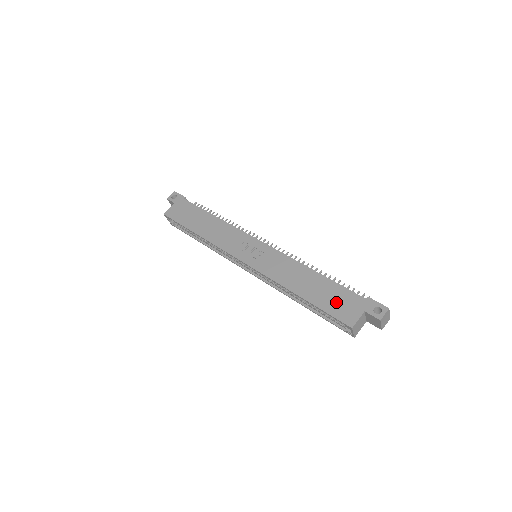
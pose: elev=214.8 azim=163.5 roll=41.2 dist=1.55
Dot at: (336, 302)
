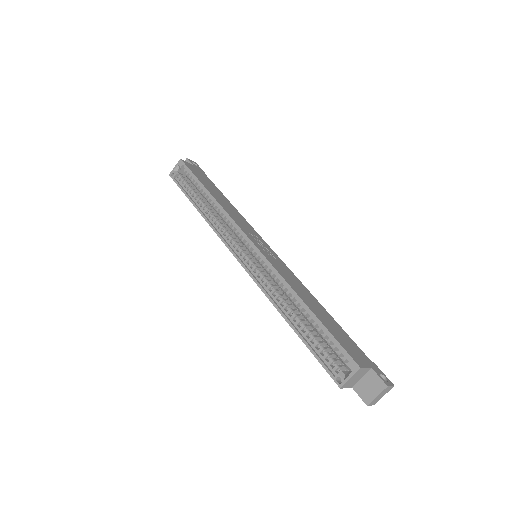
Dot at: (344, 339)
